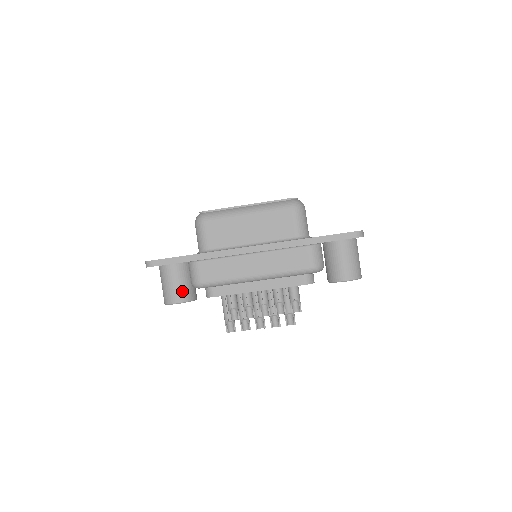
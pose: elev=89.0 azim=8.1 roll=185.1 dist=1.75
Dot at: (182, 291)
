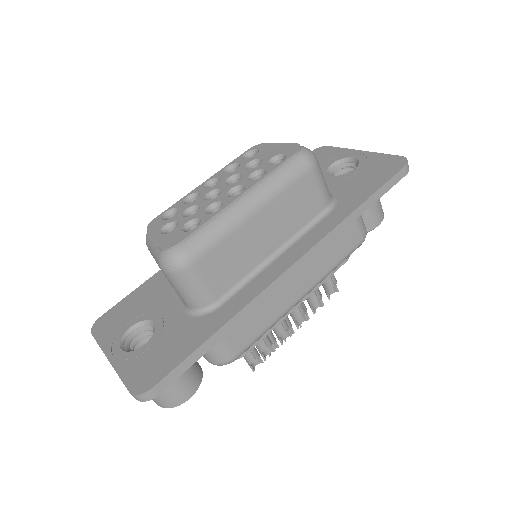
Dot at: (189, 377)
